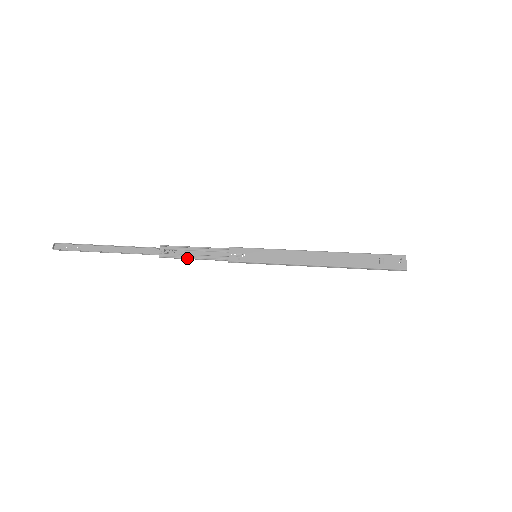
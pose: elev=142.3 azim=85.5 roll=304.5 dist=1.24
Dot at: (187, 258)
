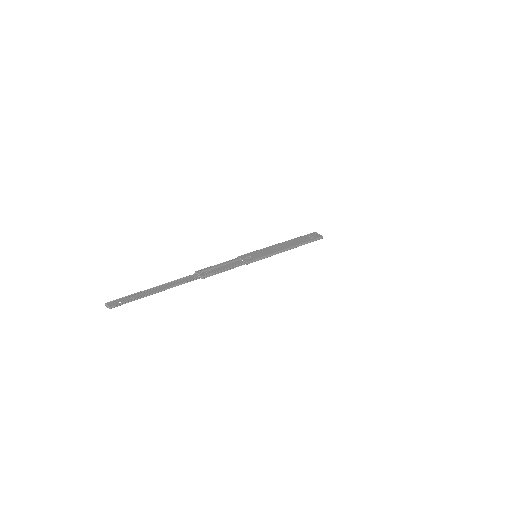
Dot at: (221, 271)
